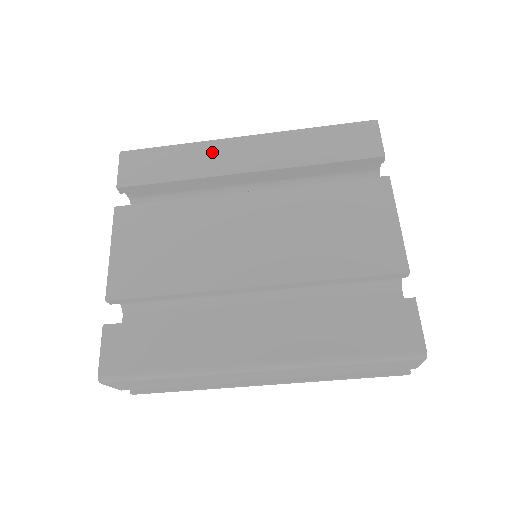
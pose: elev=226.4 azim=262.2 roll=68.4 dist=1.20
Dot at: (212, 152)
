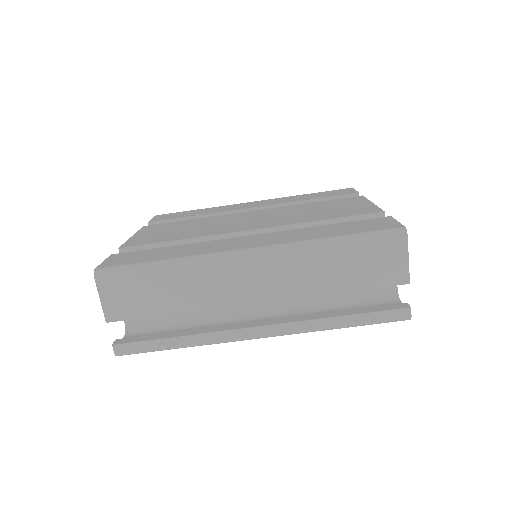
Dot at: (227, 207)
